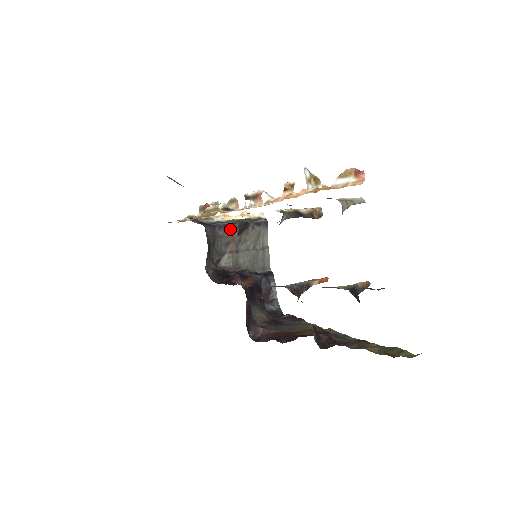
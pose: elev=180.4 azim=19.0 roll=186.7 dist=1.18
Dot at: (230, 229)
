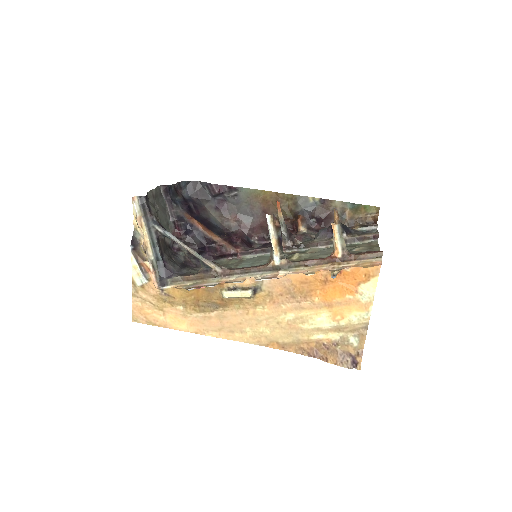
Dot at: (159, 242)
